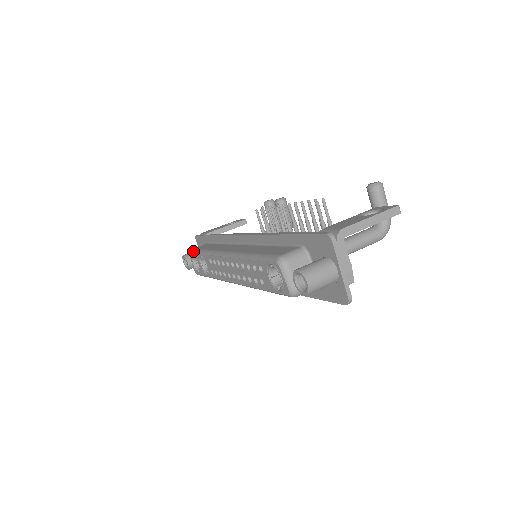
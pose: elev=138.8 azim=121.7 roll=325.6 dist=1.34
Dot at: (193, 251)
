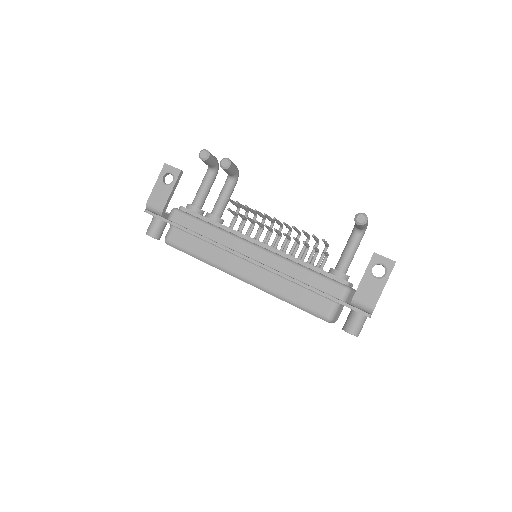
Dot at: (174, 246)
